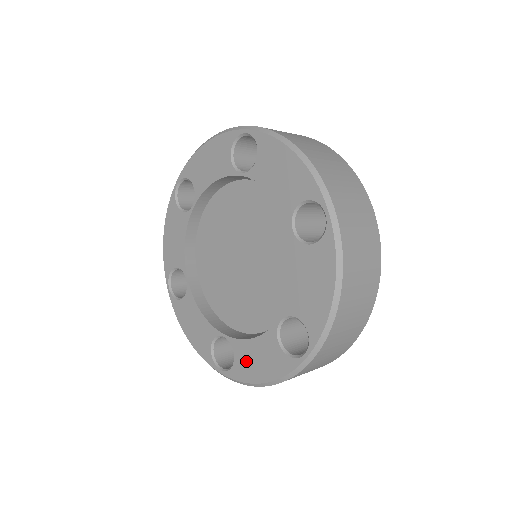
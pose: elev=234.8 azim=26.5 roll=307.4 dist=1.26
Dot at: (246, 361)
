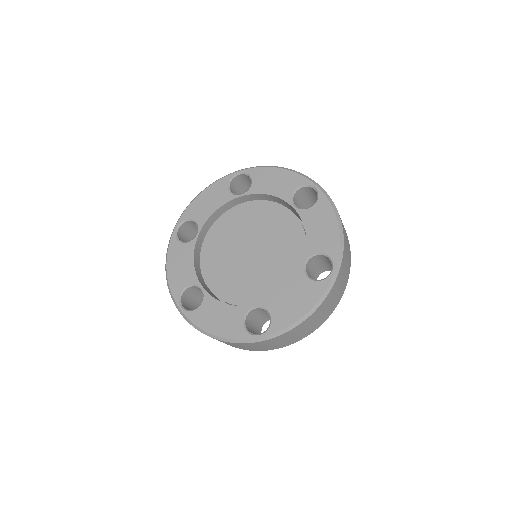
Dot at: (209, 314)
